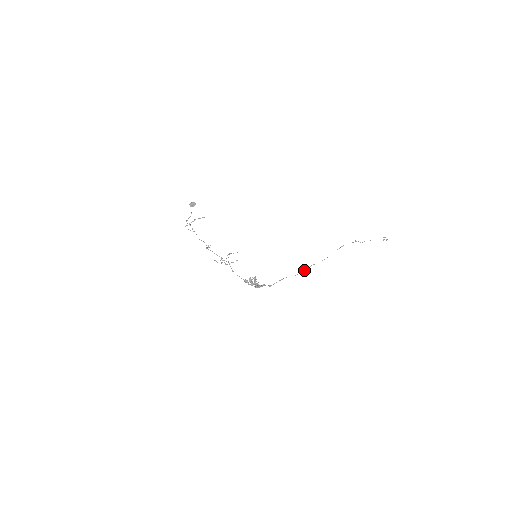
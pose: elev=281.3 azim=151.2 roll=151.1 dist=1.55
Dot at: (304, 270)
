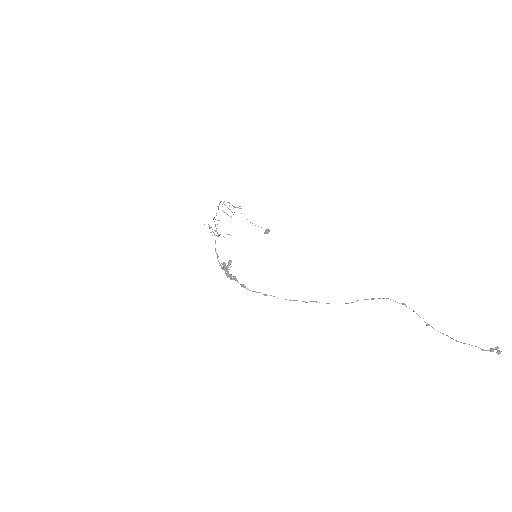
Dot at: occluded
